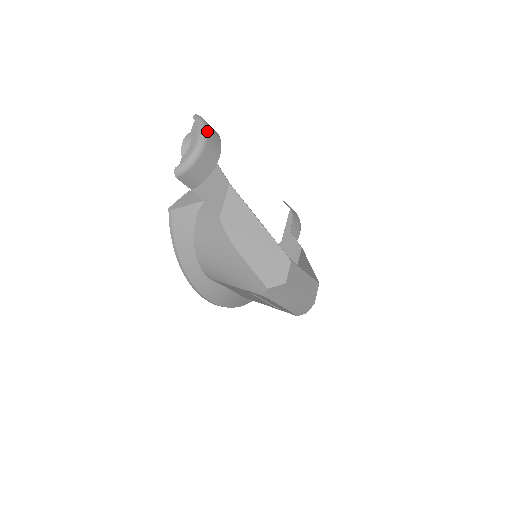
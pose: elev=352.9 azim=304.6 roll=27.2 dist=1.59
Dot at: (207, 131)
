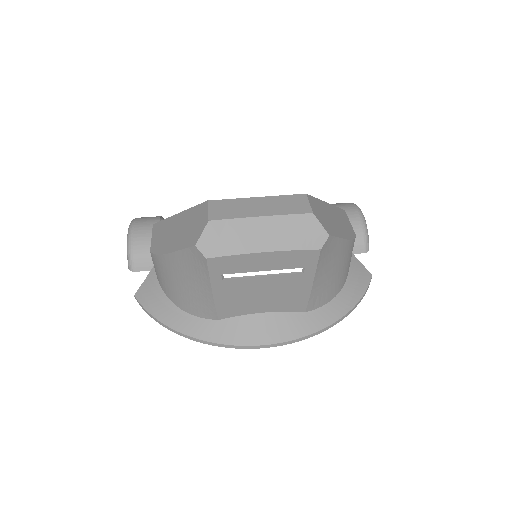
Dot at: (135, 220)
